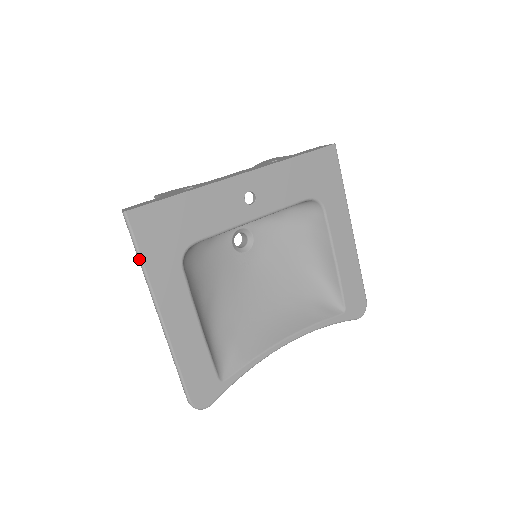
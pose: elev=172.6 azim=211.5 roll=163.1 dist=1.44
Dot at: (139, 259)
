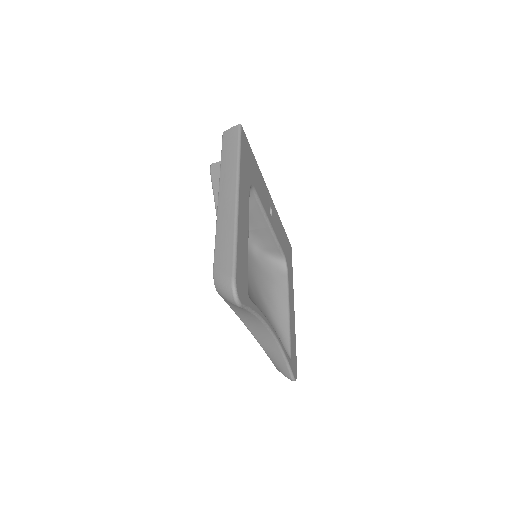
Dot at: (238, 152)
